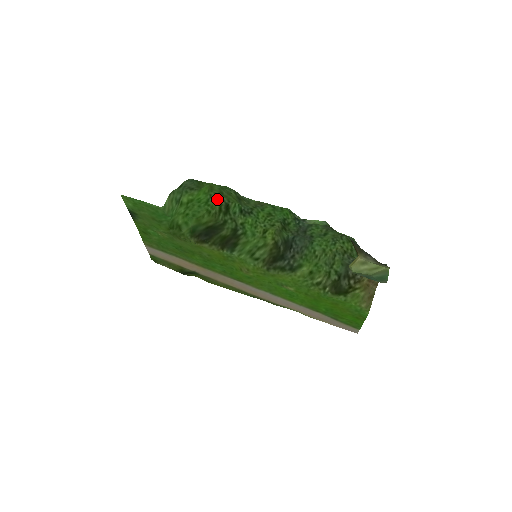
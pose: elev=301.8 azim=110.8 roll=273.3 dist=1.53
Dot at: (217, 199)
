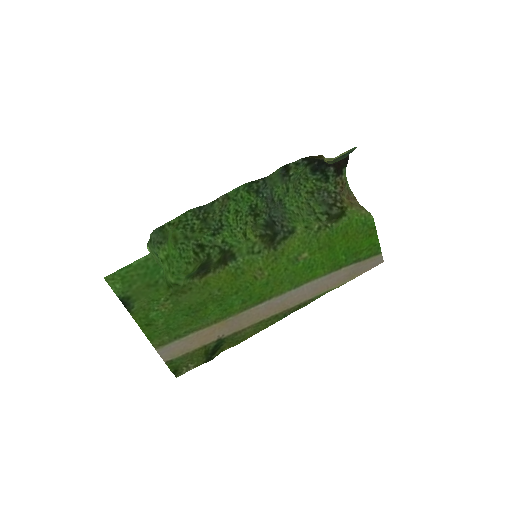
Dot at: (186, 247)
